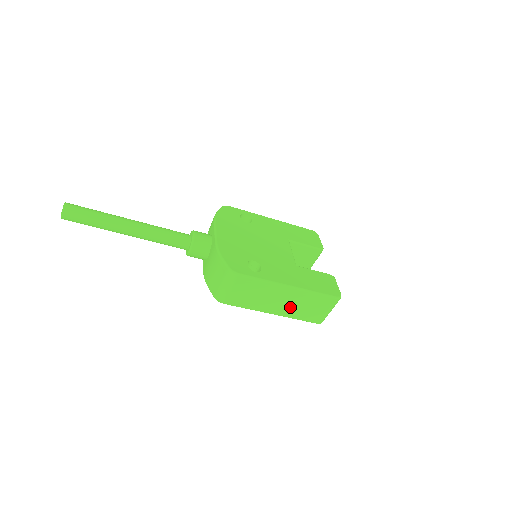
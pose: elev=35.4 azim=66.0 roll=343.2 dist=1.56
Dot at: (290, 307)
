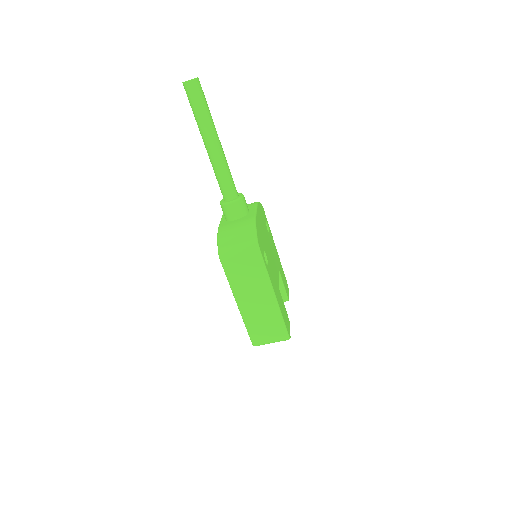
Dot at: (255, 311)
